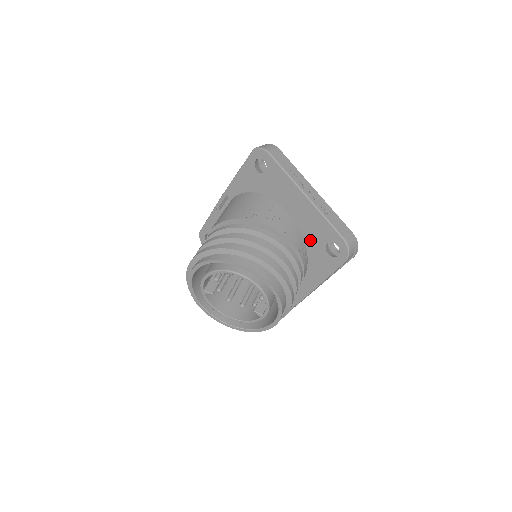
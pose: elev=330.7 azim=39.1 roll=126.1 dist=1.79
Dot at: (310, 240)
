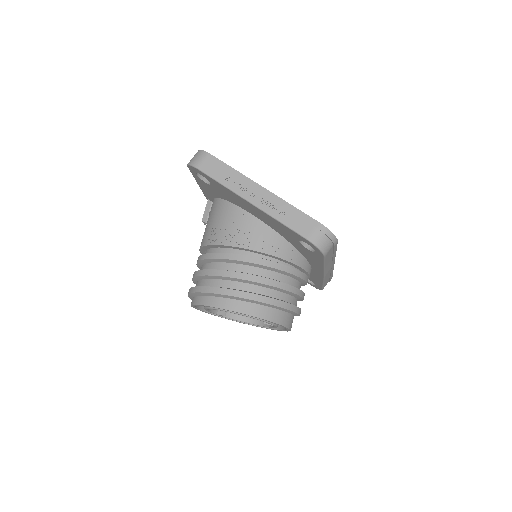
Dot at: (286, 237)
